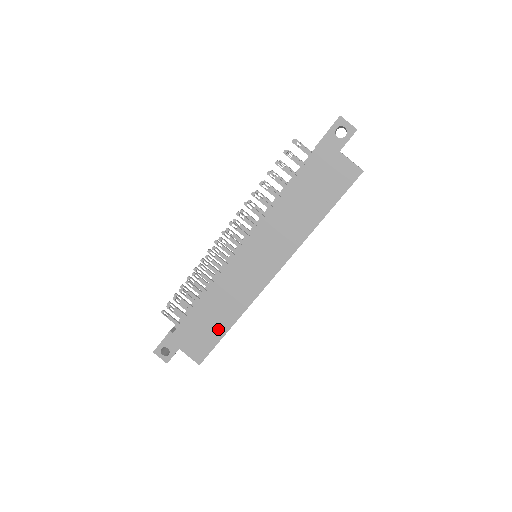
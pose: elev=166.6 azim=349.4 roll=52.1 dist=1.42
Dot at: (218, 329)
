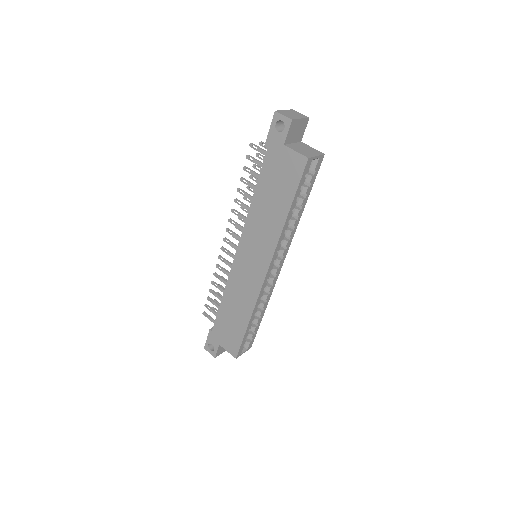
Dot at: (240, 326)
